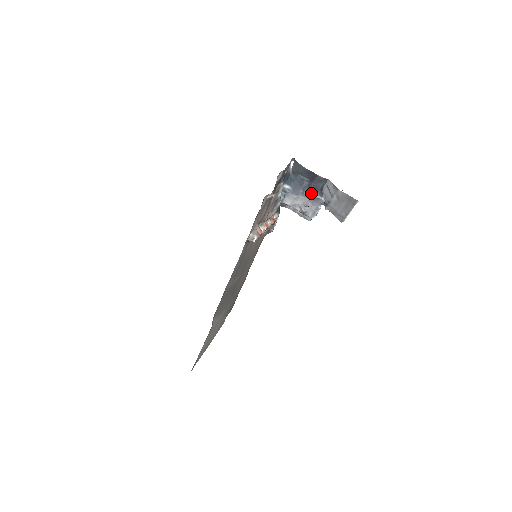
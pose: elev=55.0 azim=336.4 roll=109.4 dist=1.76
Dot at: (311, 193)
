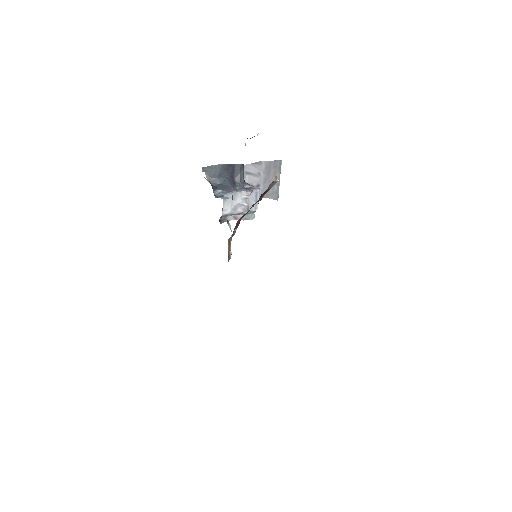
Dot at: (240, 186)
